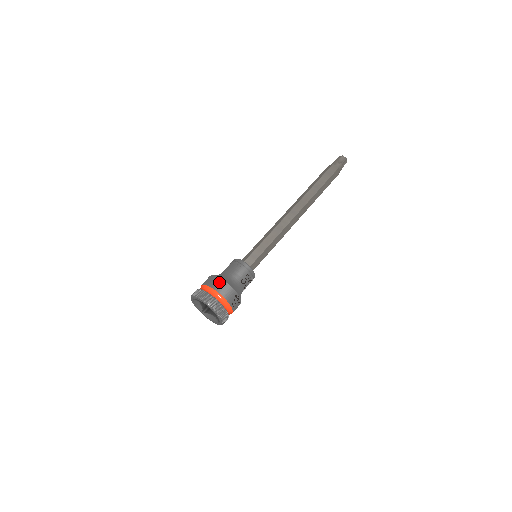
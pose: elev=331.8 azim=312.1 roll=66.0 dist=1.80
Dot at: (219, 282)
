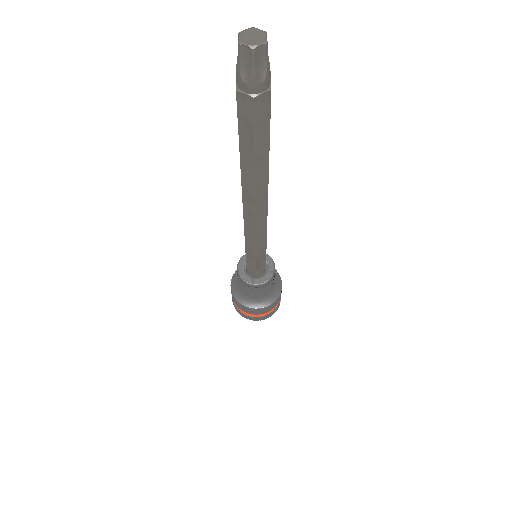
Dot at: (263, 311)
